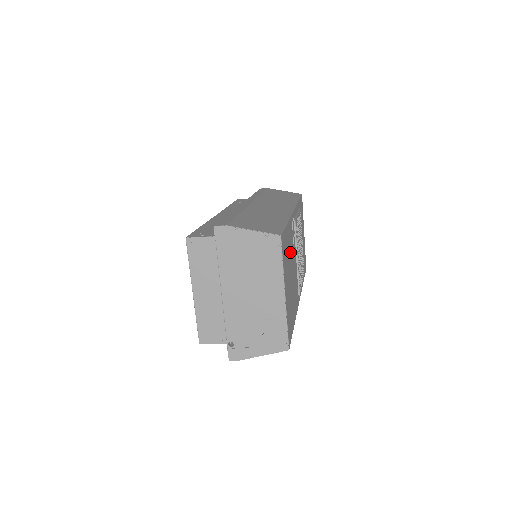
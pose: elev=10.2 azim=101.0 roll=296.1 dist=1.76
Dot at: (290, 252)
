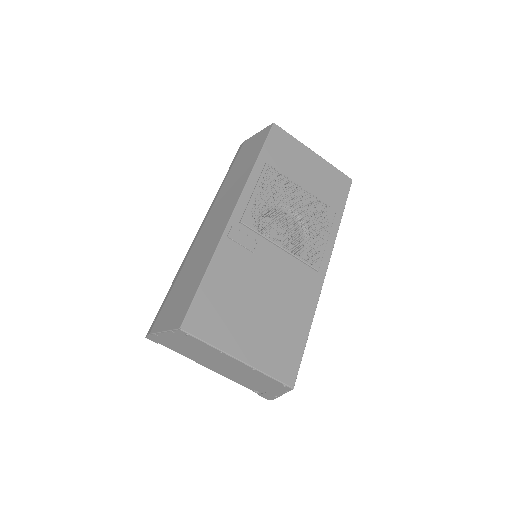
Dot at: (241, 283)
